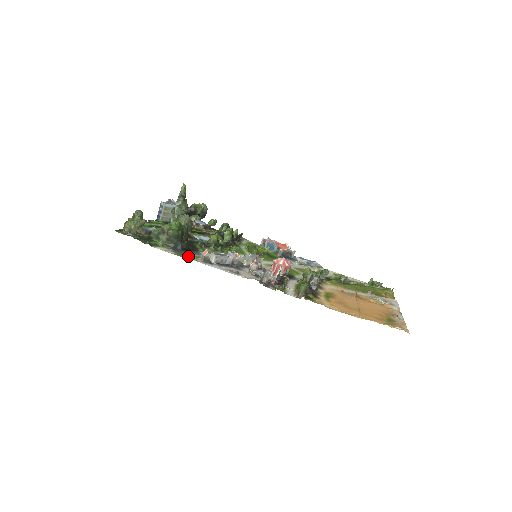
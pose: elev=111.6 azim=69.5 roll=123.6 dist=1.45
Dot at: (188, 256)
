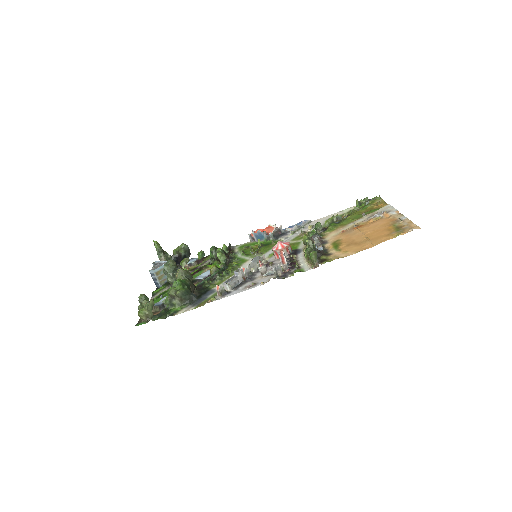
Dot at: (207, 301)
